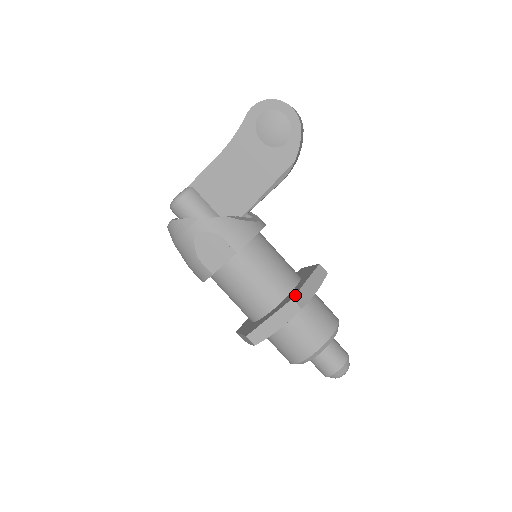
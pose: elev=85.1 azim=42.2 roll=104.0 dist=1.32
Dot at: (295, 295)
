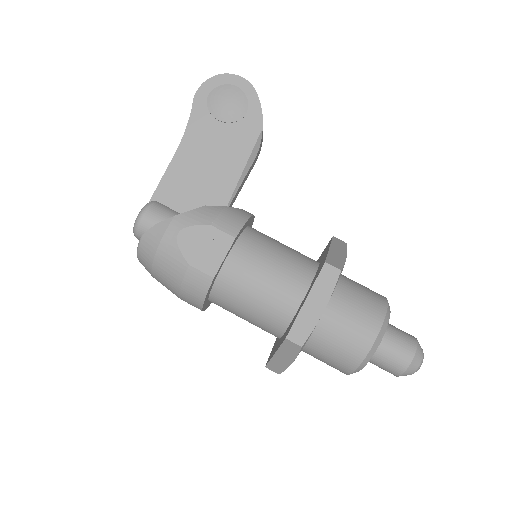
Dot at: (326, 259)
